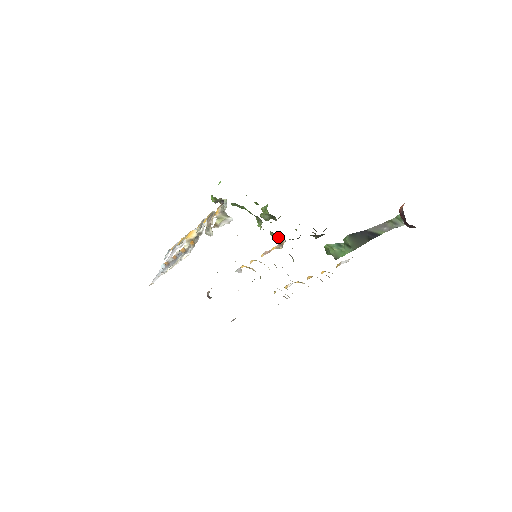
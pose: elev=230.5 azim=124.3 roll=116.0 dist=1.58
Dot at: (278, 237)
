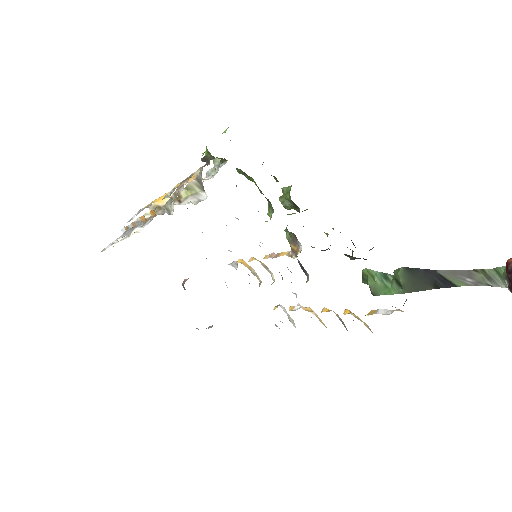
Dot at: (294, 240)
